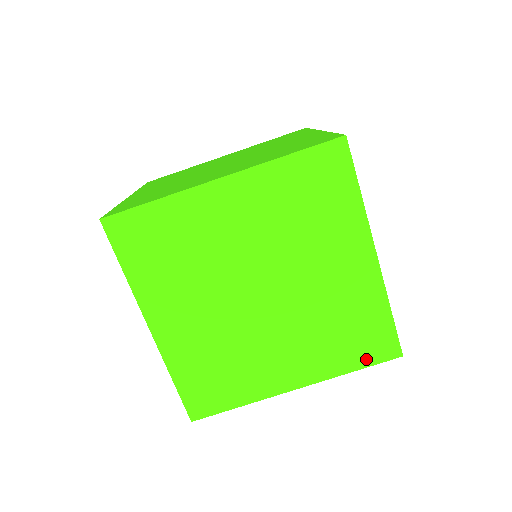
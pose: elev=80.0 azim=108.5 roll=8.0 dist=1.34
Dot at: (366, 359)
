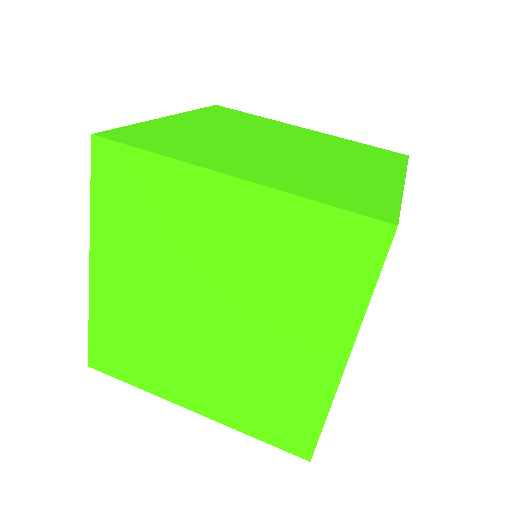
Dot at: (344, 205)
